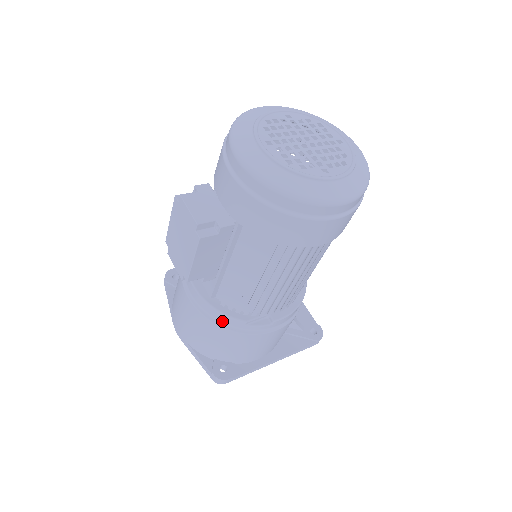
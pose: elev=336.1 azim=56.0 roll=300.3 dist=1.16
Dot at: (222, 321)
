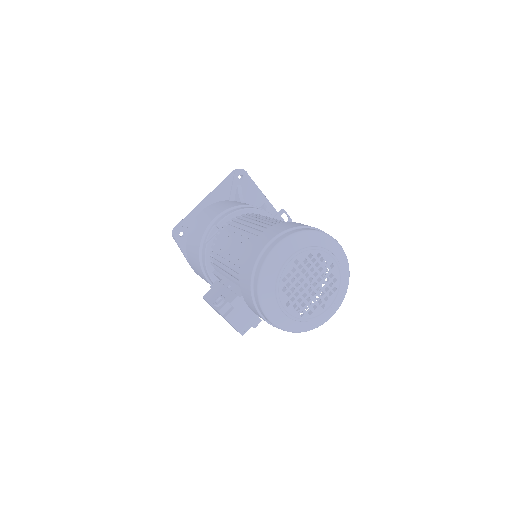
Dot at: occluded
